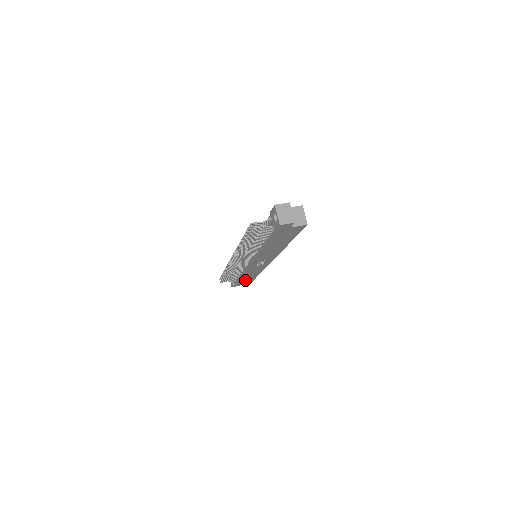
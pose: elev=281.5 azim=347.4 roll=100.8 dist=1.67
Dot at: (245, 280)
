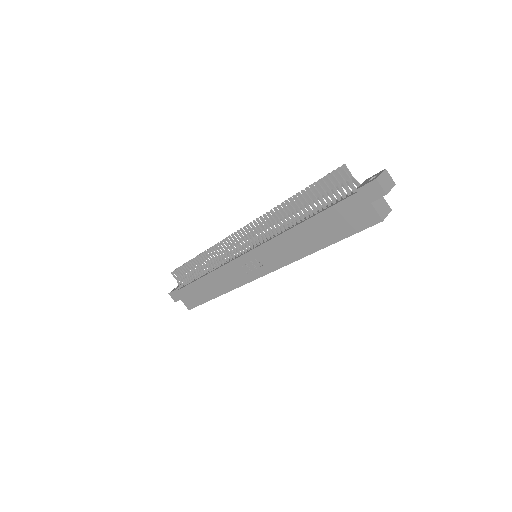
Dot at: (193, 294)
